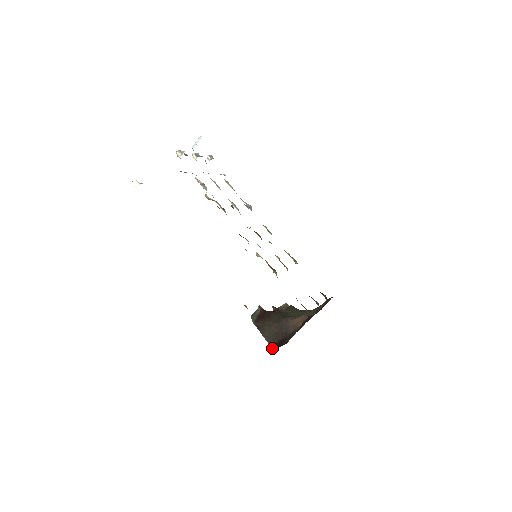
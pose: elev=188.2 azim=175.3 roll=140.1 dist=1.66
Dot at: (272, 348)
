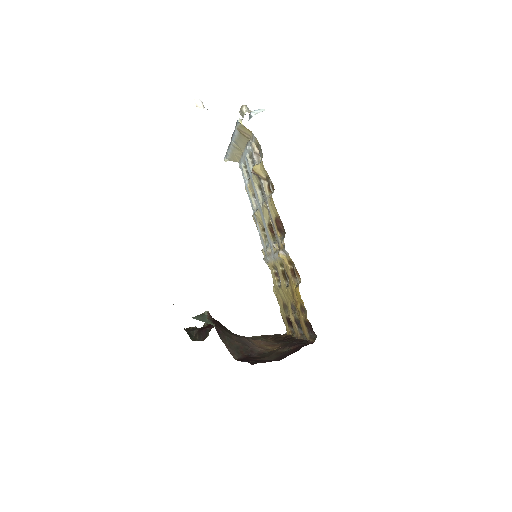
Dot at: (245, 361)
